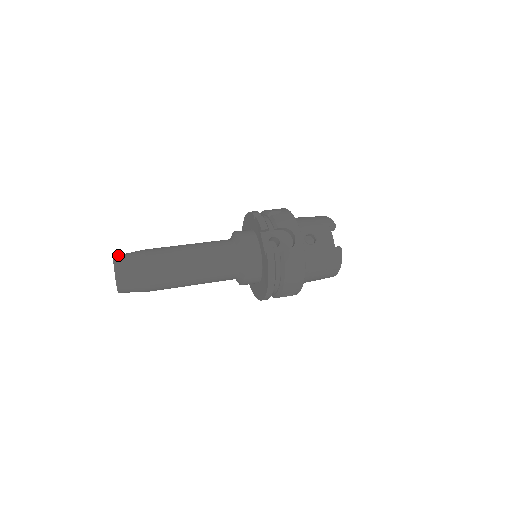
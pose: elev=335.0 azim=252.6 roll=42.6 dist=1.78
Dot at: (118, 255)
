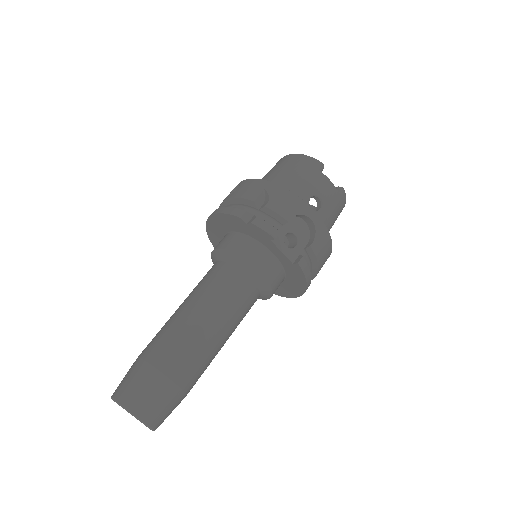
Dot at: (121, 396)
